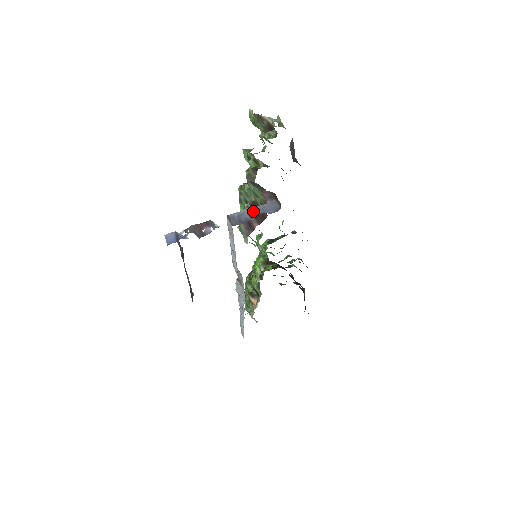
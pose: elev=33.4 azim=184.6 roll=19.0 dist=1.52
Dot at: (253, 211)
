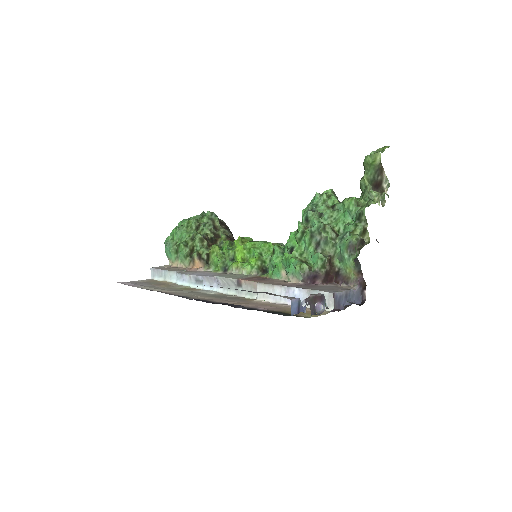
Dot at: (348, 295)
